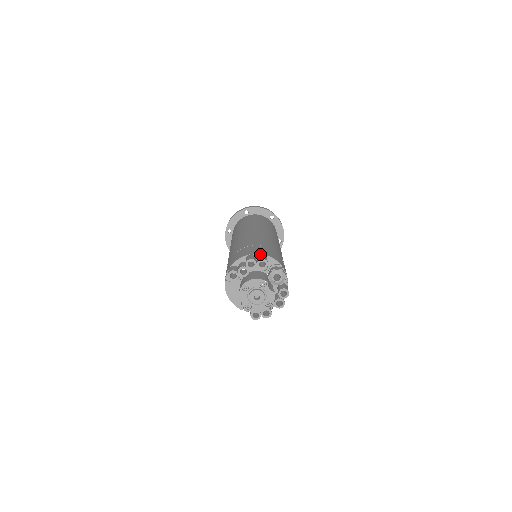
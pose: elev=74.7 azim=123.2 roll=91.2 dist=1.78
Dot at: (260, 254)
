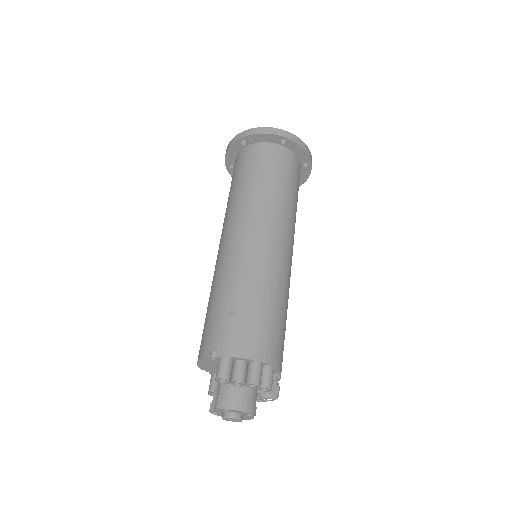
Dot at: (270, 365)
